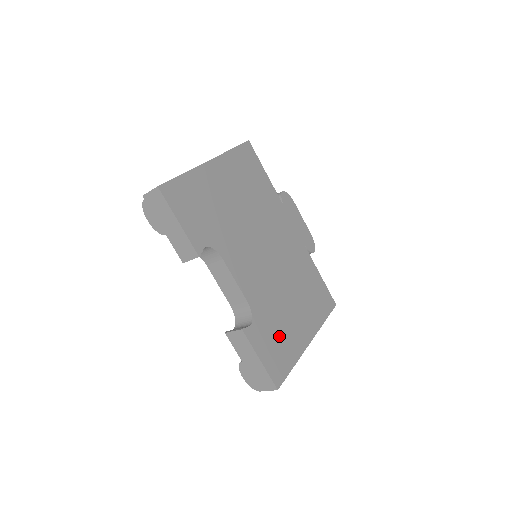
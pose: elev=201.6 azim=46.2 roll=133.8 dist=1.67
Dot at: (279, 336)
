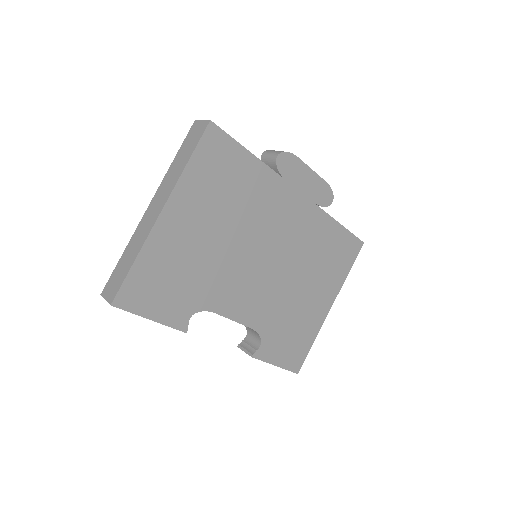
Dot at: (294, 330)
